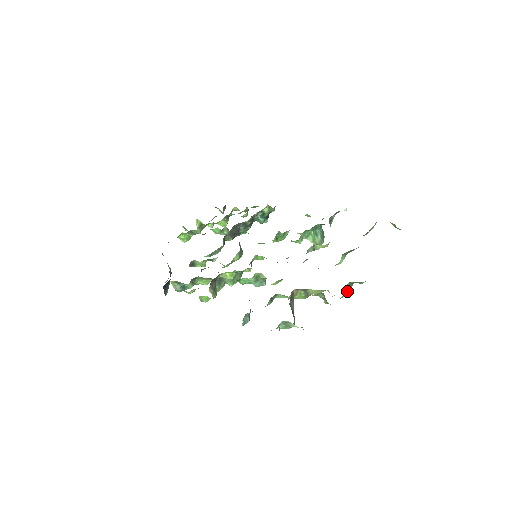
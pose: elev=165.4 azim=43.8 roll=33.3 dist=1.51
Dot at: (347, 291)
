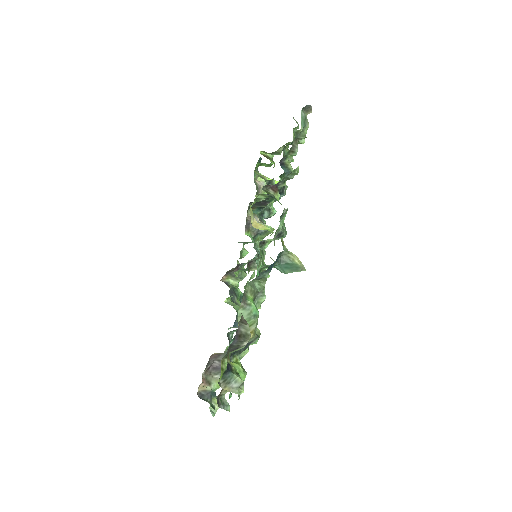
Dot at: occluded
